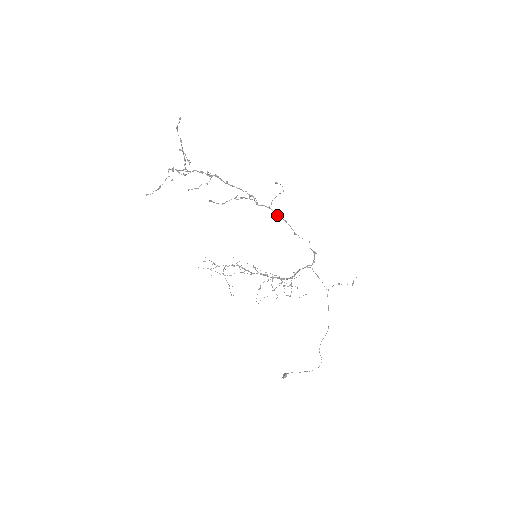
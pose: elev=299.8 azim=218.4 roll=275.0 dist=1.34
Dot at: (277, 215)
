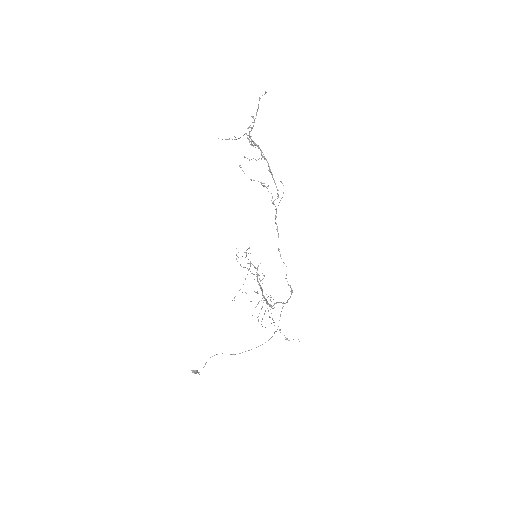
Dot at: occluded
